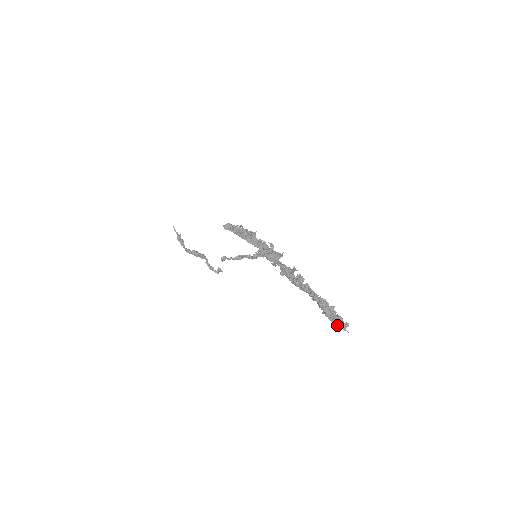
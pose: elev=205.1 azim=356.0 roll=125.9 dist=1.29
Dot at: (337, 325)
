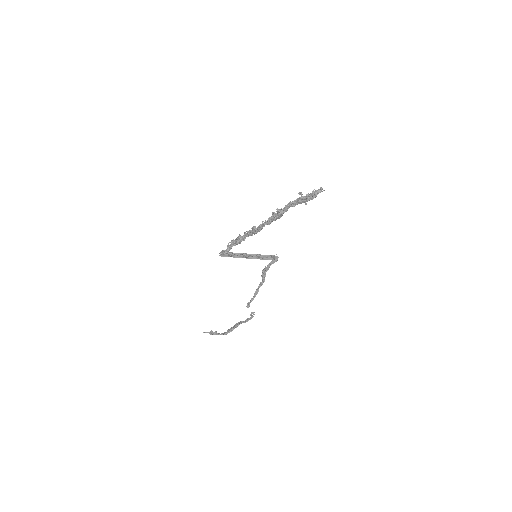
Dot at: (316, 195)
